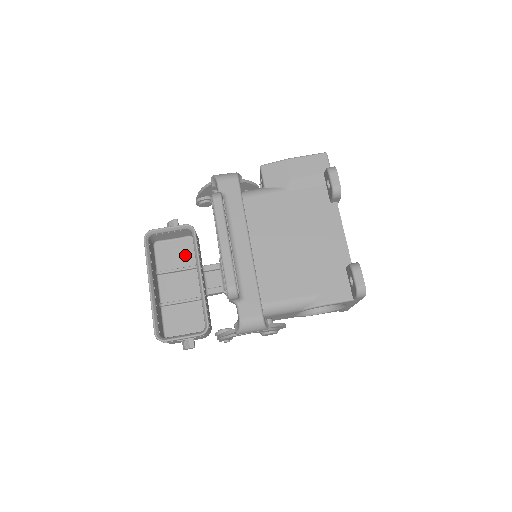
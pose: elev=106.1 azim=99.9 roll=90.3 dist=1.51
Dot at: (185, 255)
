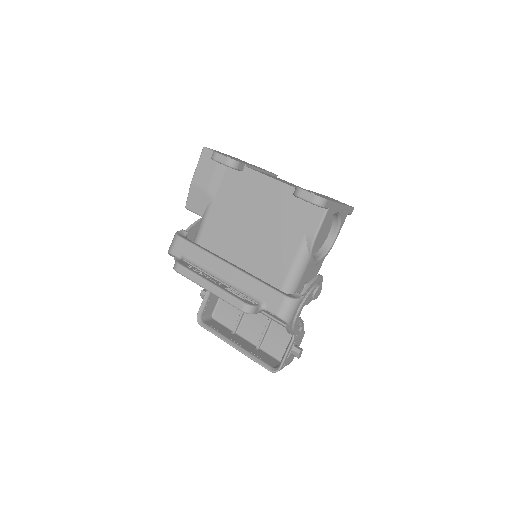
Dot at: occluded
